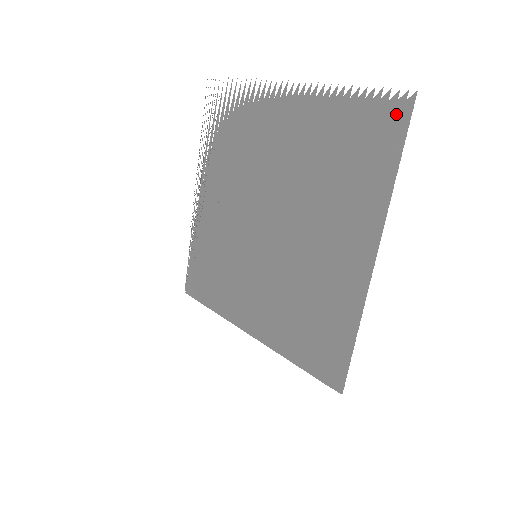
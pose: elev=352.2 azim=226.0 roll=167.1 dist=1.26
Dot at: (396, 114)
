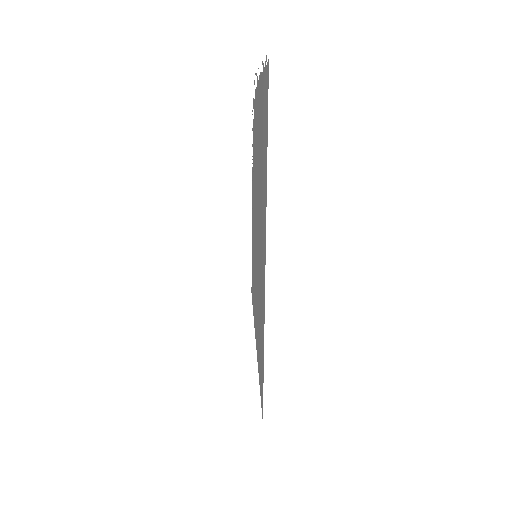
Dot at: (267, 80)
